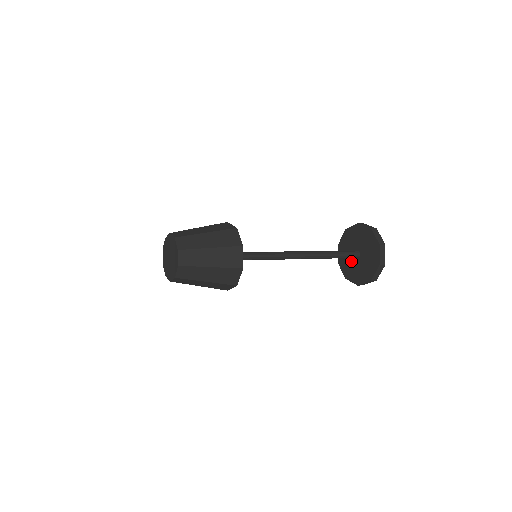
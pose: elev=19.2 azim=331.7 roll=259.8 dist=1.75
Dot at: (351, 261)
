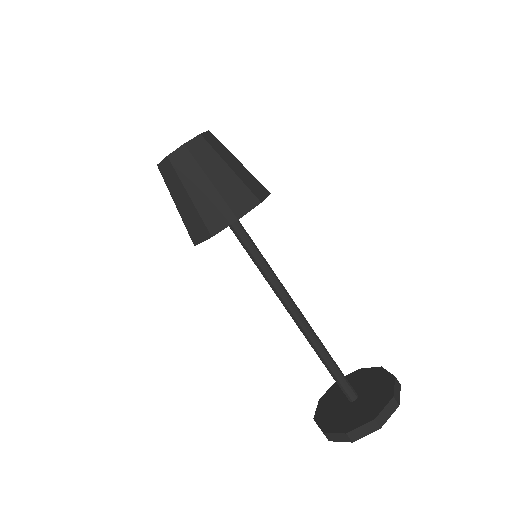
Dot at: (340, 408)
